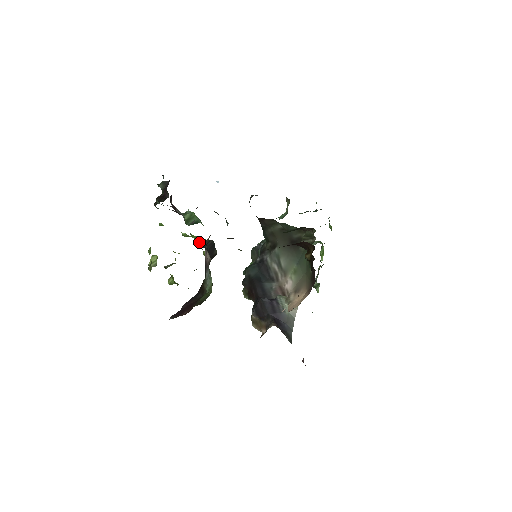
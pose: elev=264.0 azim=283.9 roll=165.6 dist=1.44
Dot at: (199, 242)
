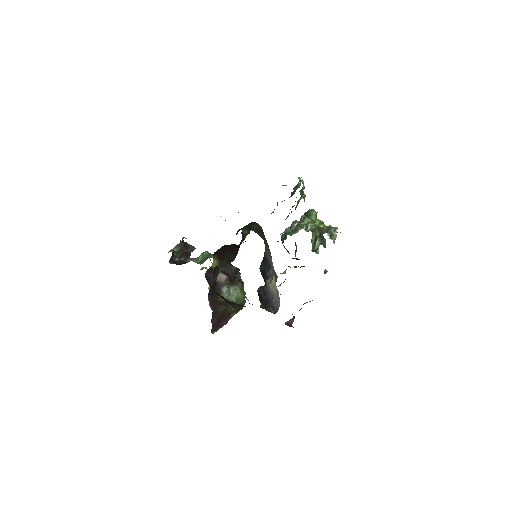
Dot at: occluded
